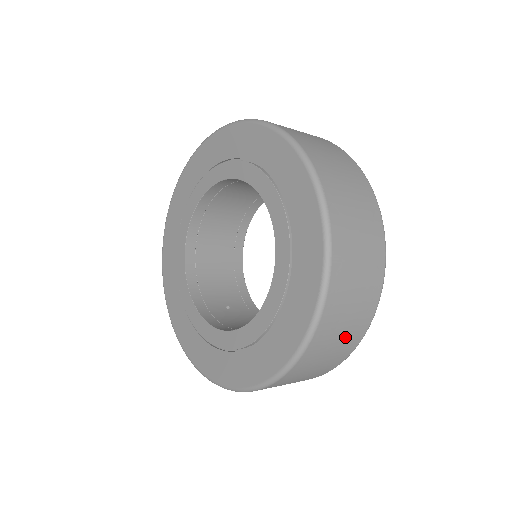
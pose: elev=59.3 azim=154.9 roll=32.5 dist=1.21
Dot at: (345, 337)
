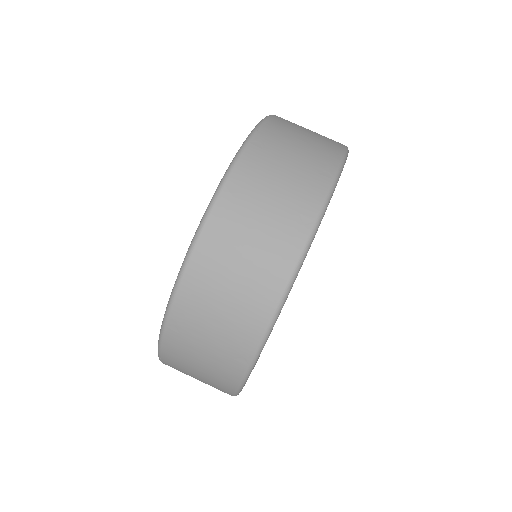
Dot at: (242, 289)
